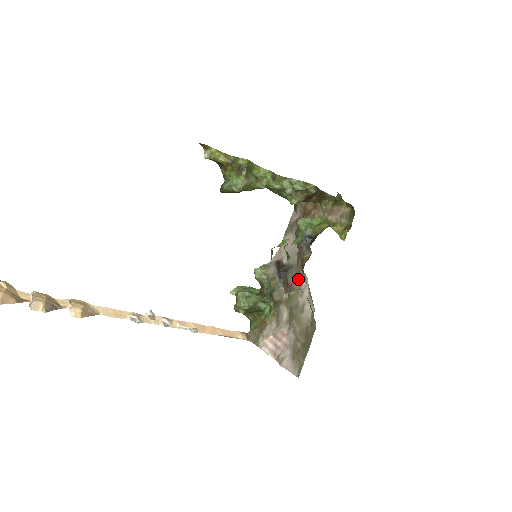
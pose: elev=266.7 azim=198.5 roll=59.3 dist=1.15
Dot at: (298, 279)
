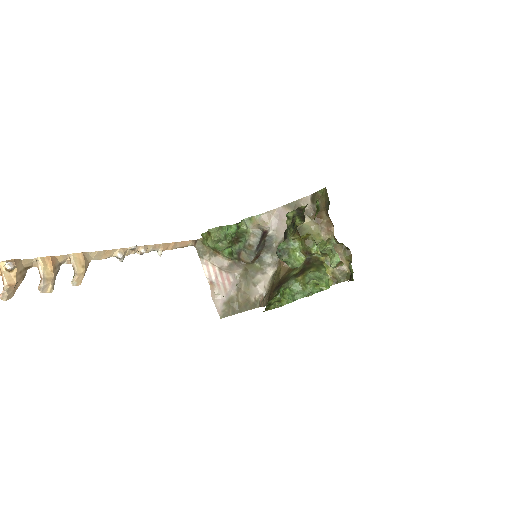
Dot at: (269, 259)
